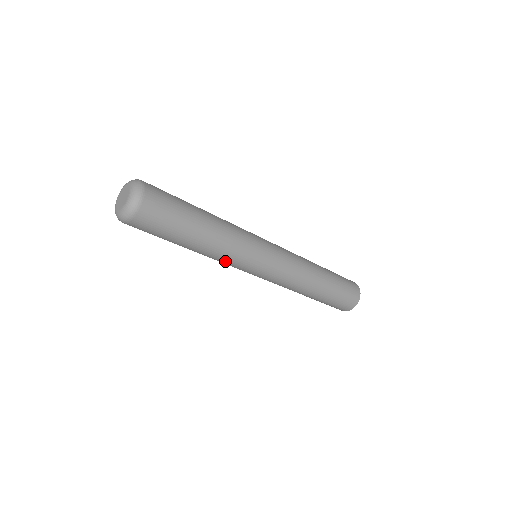
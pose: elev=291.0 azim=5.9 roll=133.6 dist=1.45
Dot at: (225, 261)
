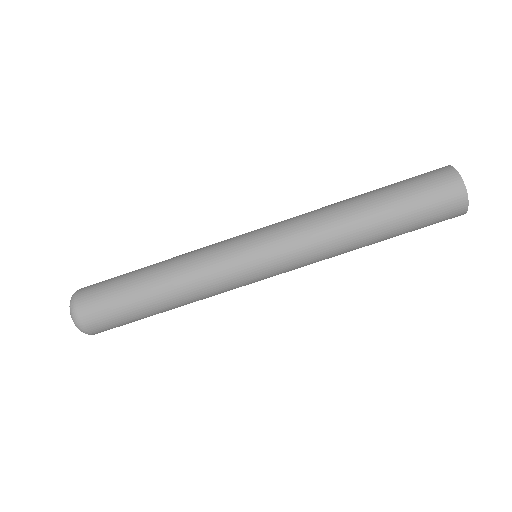
Dot at: (215, 294)
